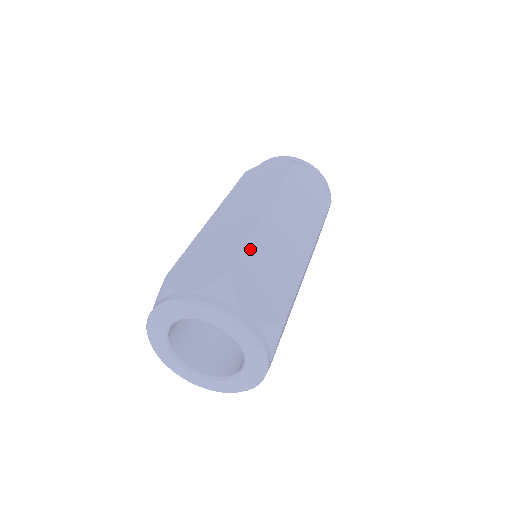
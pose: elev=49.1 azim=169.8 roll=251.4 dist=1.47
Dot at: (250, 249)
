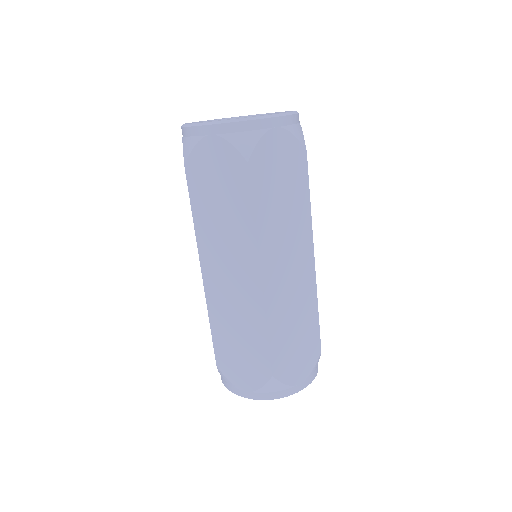
Dot at: (318, 317)
